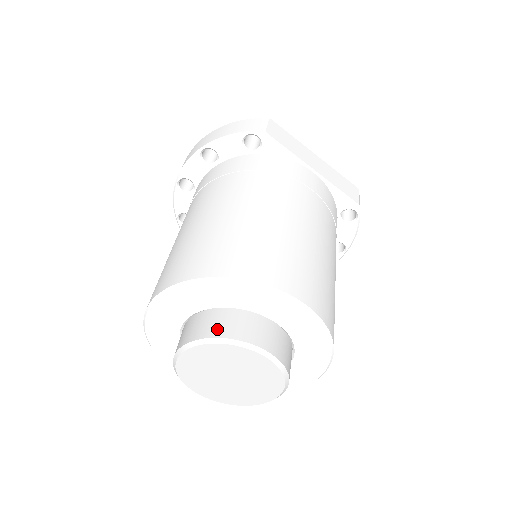
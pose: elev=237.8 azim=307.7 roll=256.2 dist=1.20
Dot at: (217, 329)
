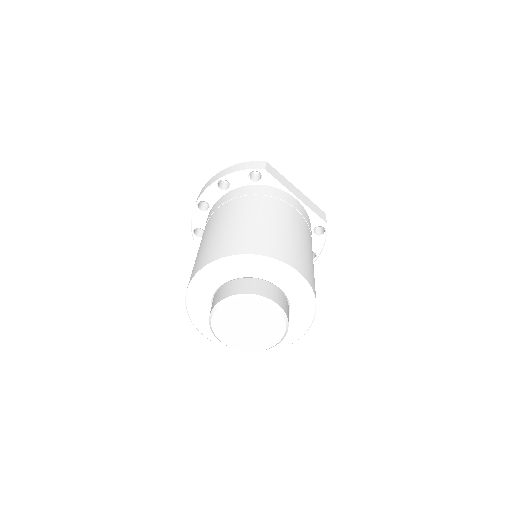
Dot at: (244, 289)
